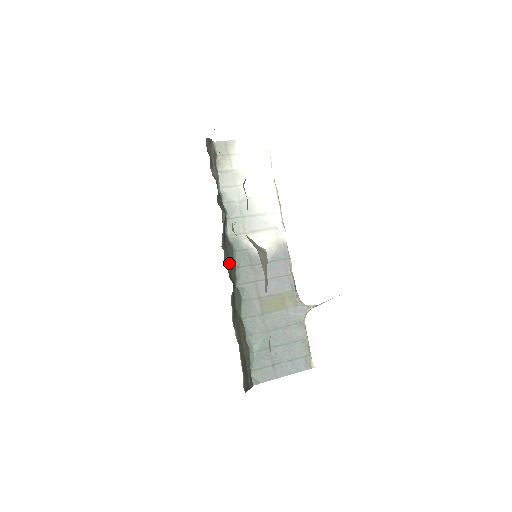
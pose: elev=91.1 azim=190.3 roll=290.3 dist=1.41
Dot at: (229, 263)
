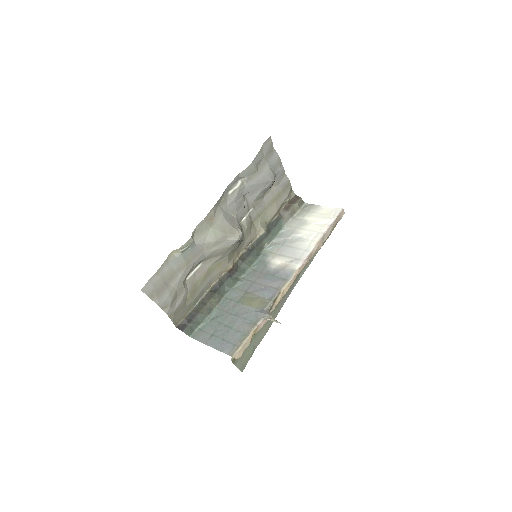
Dot at: (244, 259)
